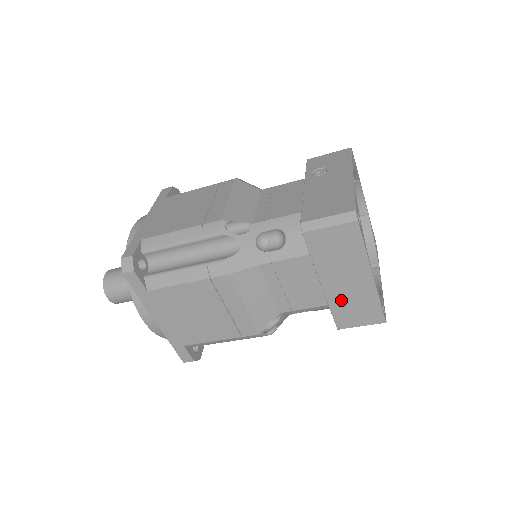
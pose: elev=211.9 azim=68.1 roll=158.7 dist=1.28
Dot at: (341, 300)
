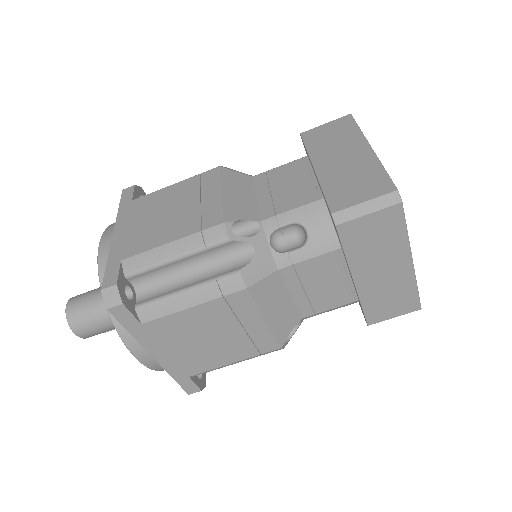
Dot at: (336, 178)
